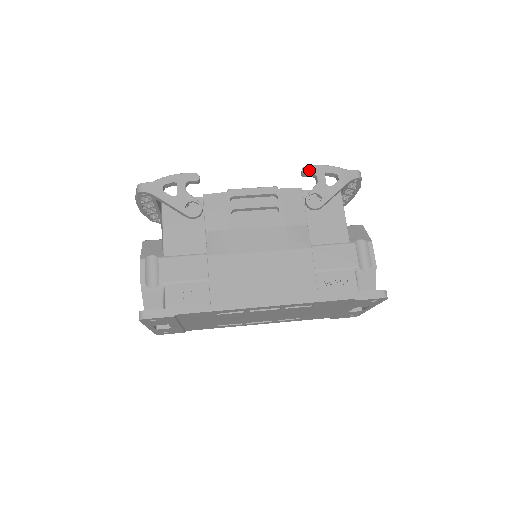
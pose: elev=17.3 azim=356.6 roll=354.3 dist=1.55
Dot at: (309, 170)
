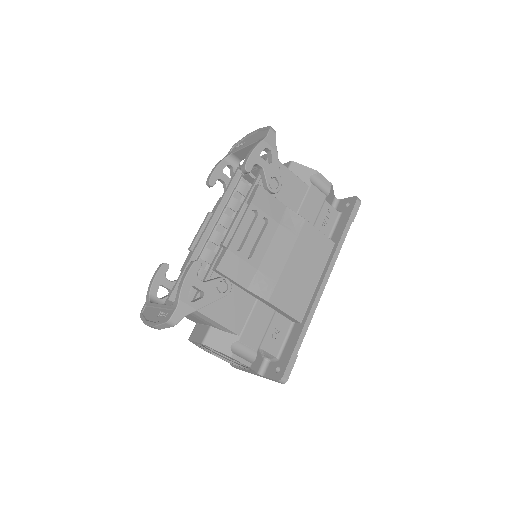
Dot at: (250, 165)
